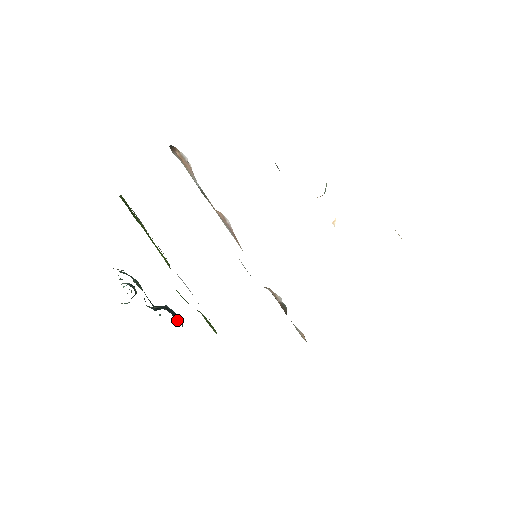
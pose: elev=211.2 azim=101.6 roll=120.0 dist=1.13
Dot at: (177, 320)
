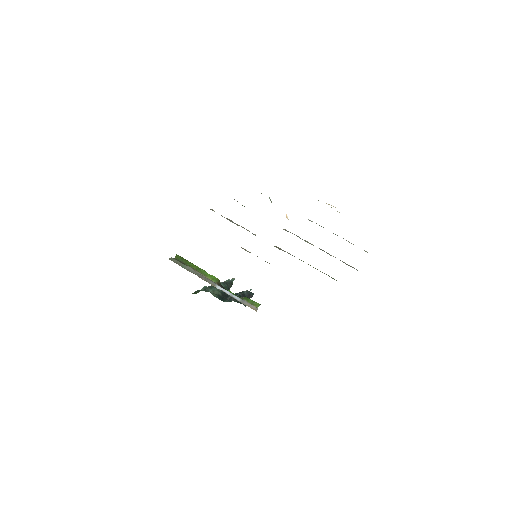
Dot at: occluded
